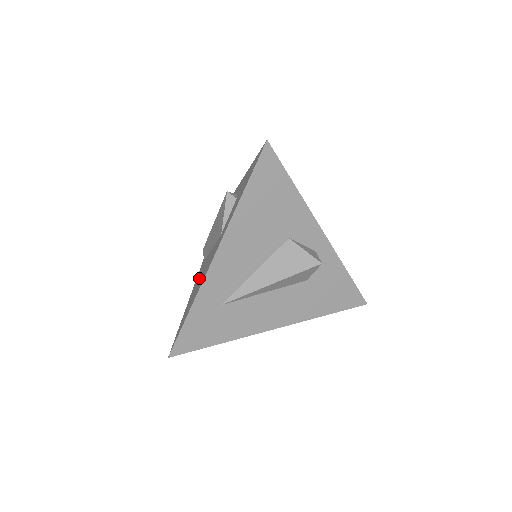
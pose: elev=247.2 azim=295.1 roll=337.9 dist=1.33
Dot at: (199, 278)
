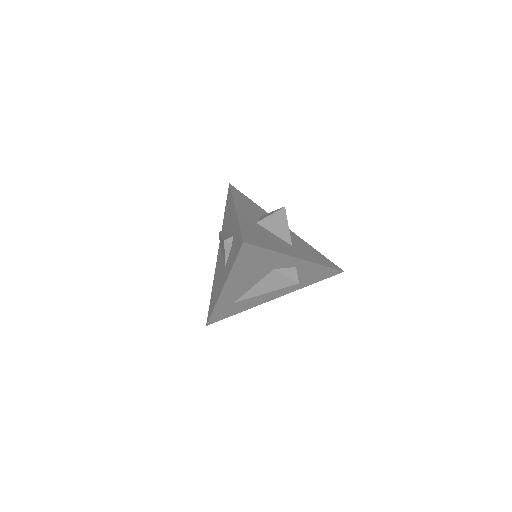
Dot at: (217, 274)
